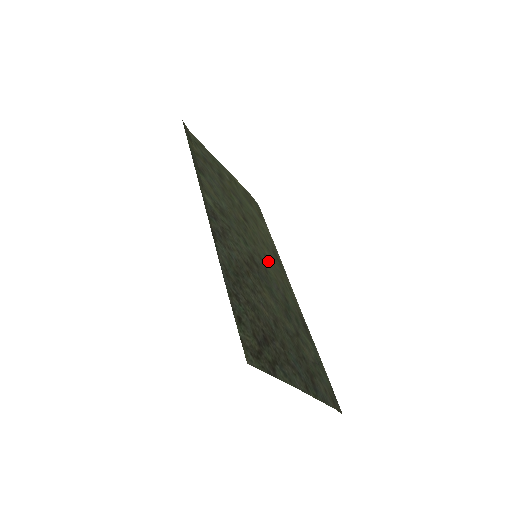
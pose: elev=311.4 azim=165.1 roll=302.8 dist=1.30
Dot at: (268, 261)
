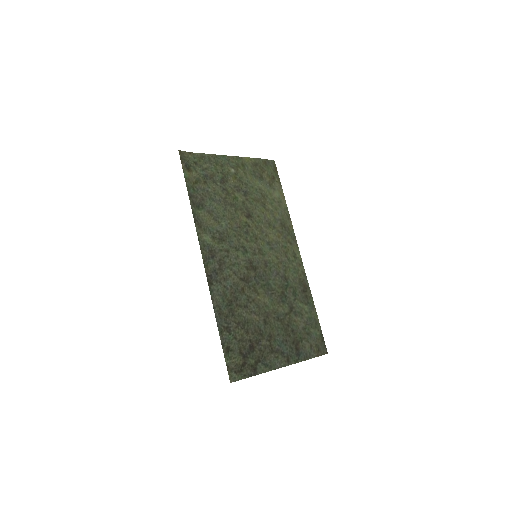
Dot at: (271, 247)
